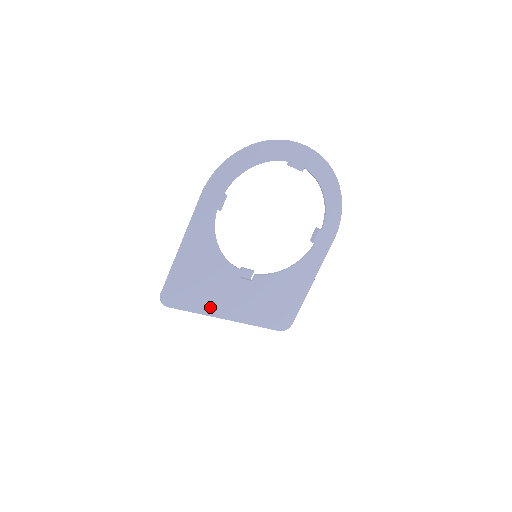
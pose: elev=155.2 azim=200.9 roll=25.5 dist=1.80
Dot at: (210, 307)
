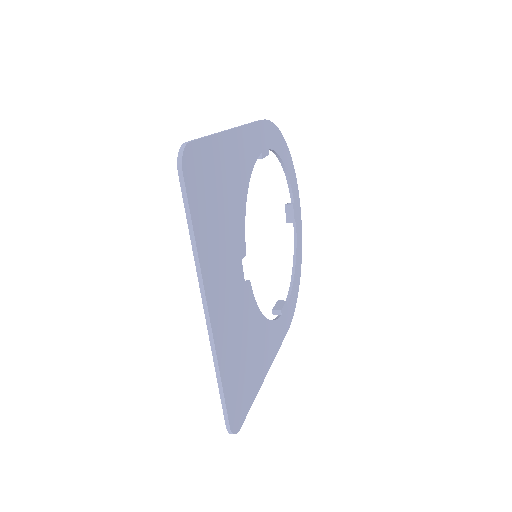
Dot at: (208, 257)
